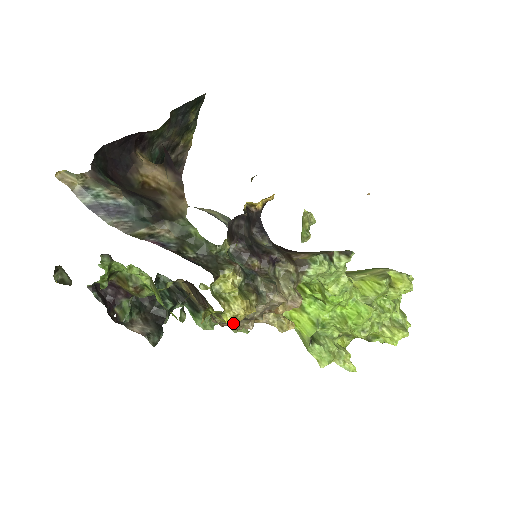
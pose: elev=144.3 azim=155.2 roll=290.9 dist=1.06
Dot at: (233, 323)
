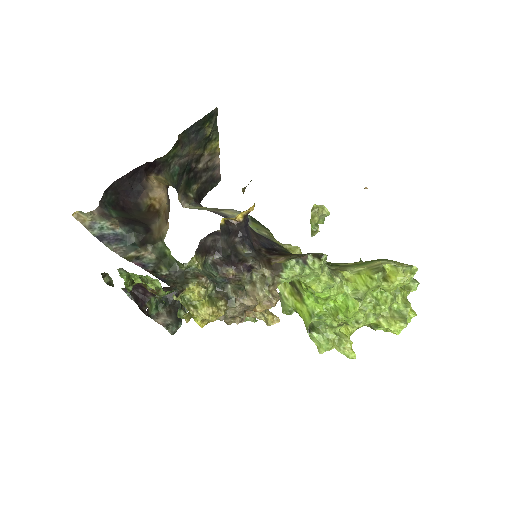
Dot at: occluded
